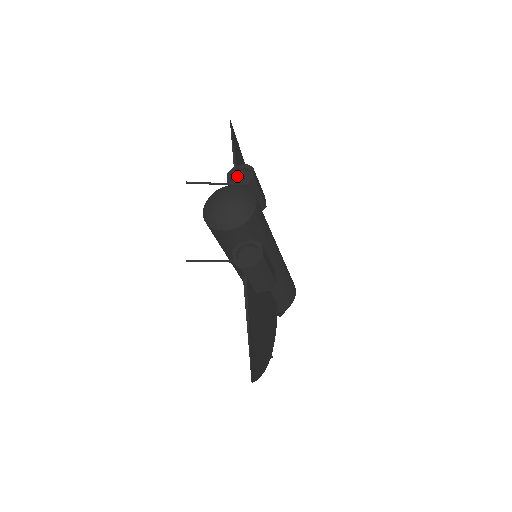
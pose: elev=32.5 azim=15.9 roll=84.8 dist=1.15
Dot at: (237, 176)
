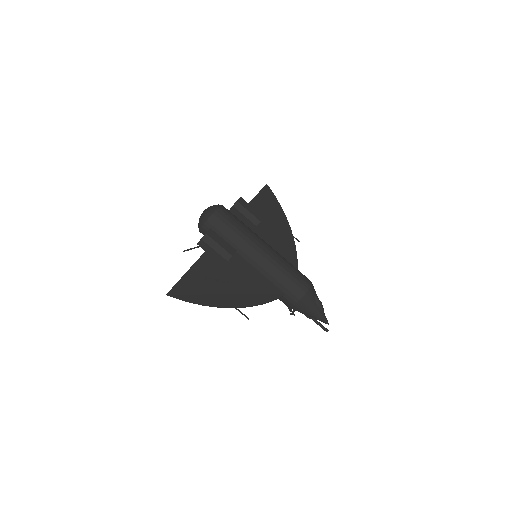
Dot at: occluded
